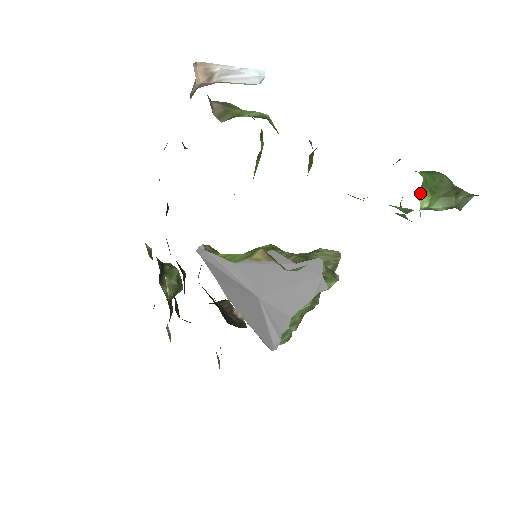
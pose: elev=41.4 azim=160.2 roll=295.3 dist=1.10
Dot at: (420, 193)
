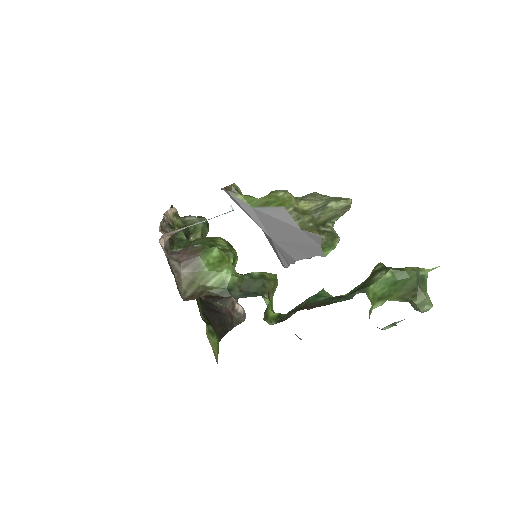
Dot at: occluded
